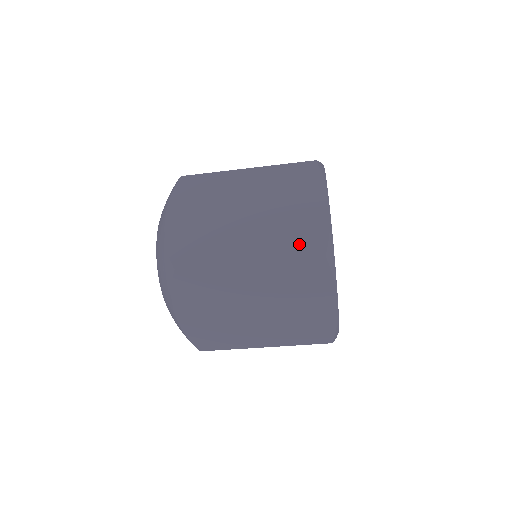
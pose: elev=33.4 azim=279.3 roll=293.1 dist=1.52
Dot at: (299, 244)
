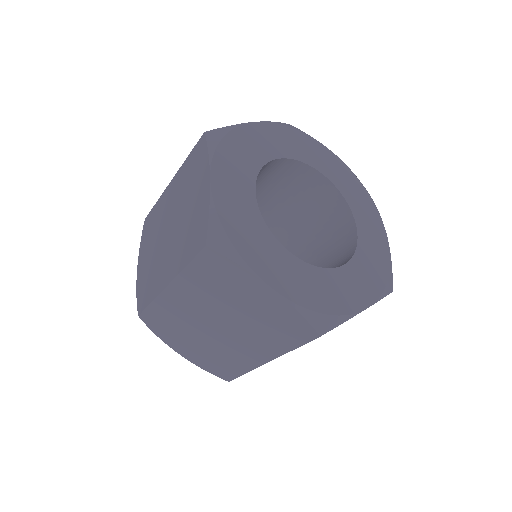
Dot at: (192, 243)
